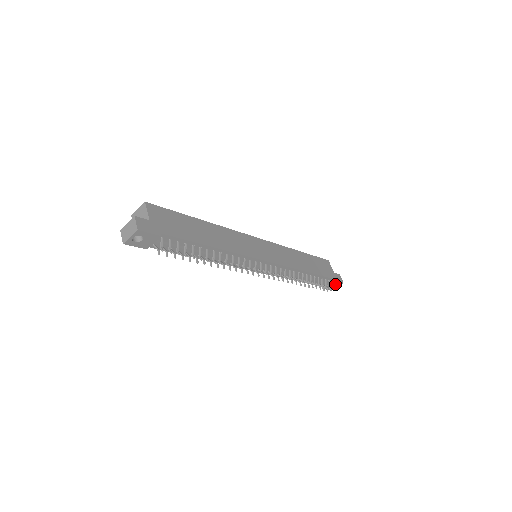
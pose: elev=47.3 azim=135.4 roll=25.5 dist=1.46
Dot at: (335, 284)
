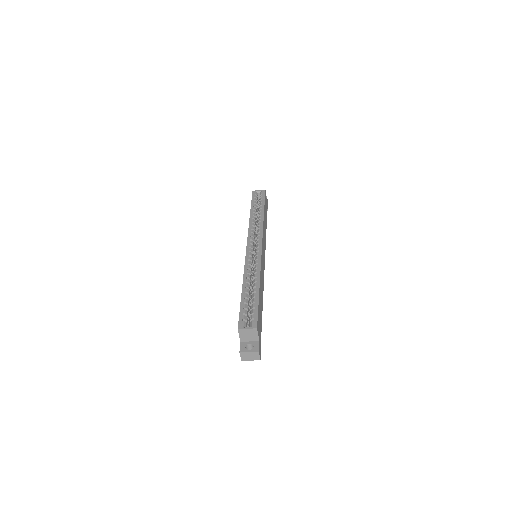
Dot at: occluded
